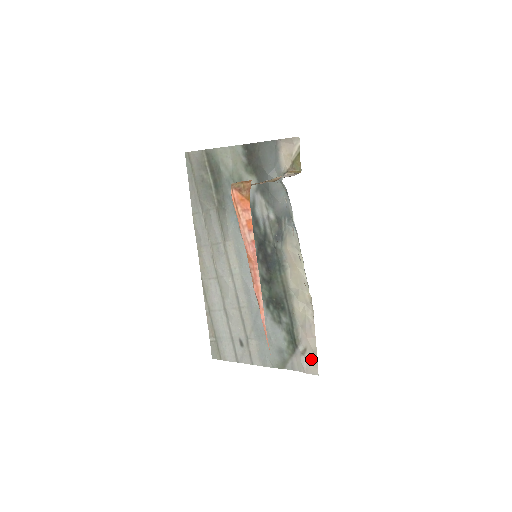
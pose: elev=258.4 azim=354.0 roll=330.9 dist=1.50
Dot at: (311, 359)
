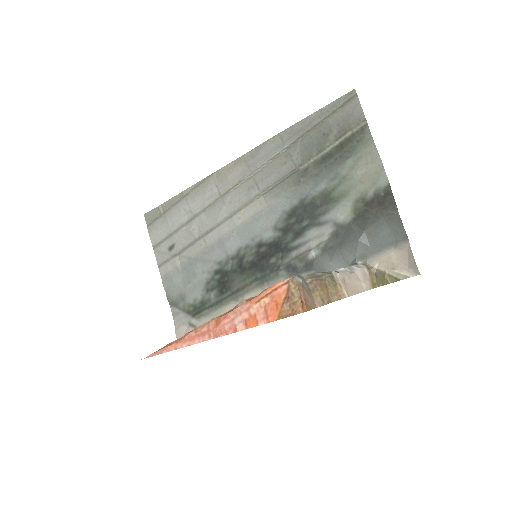
Dot at: occluded
